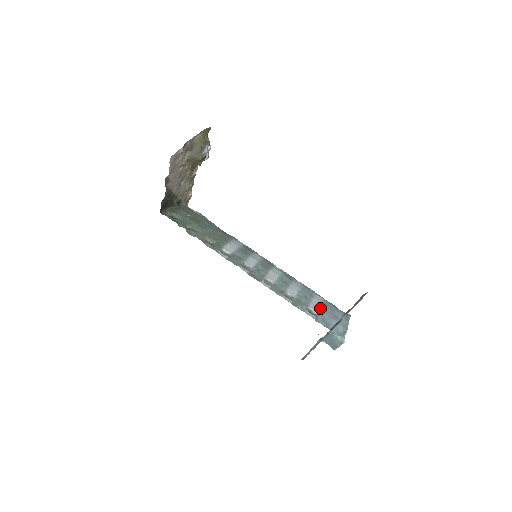
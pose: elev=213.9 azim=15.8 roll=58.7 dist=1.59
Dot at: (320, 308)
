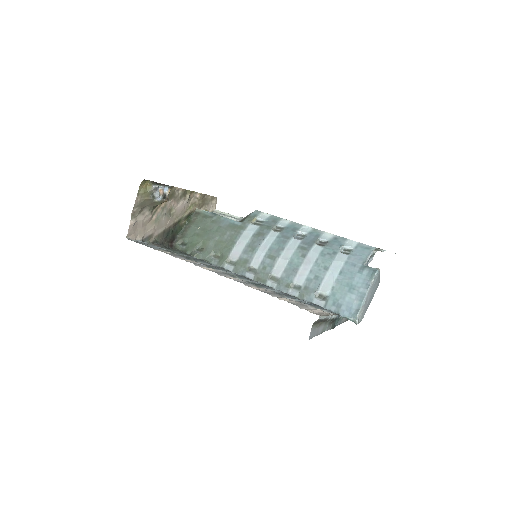
Dot at: (333, 285)
